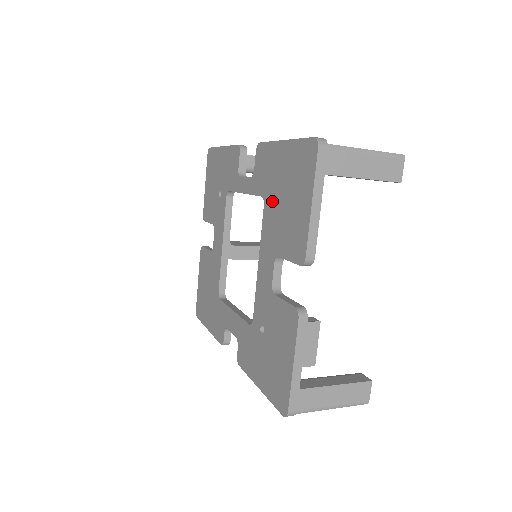
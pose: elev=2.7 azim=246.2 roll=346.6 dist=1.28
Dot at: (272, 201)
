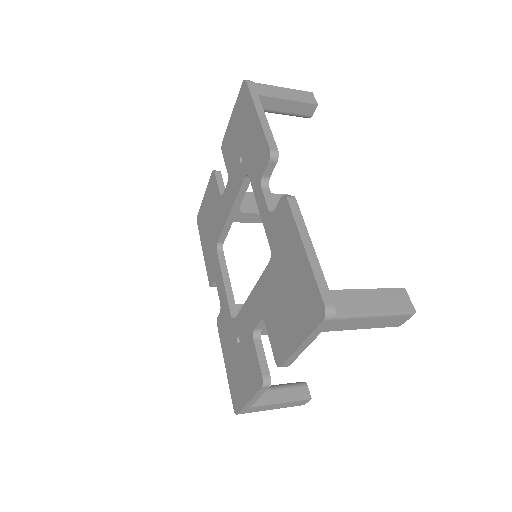
Dot at: (276, 274)
